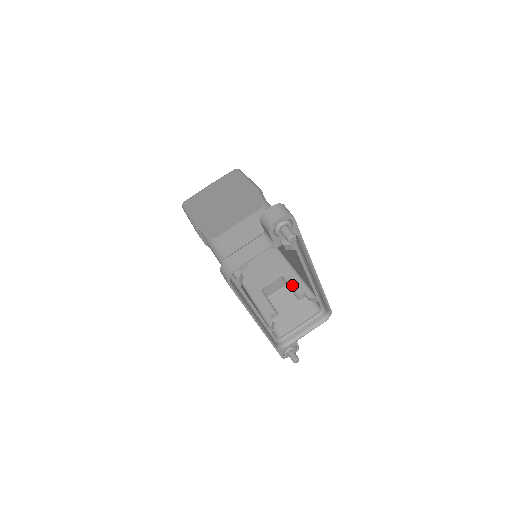
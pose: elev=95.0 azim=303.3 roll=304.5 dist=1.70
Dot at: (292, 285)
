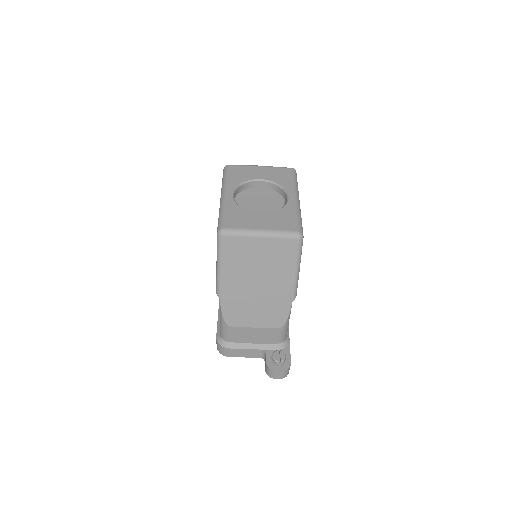
Dot at: occluded
